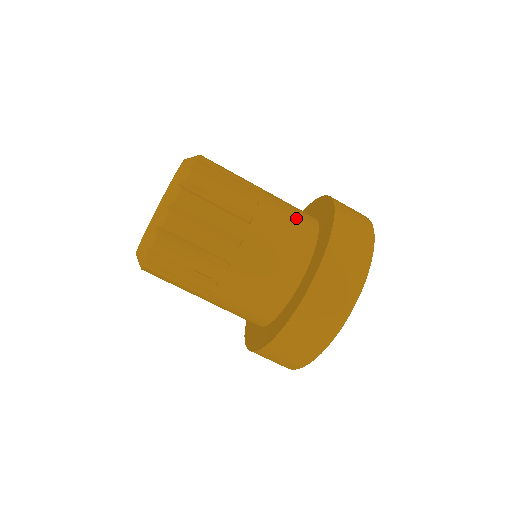
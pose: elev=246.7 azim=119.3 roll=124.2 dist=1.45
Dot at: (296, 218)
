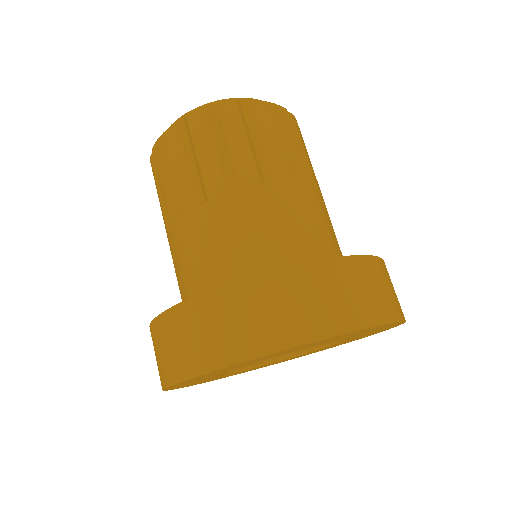
Dot at: occluded
